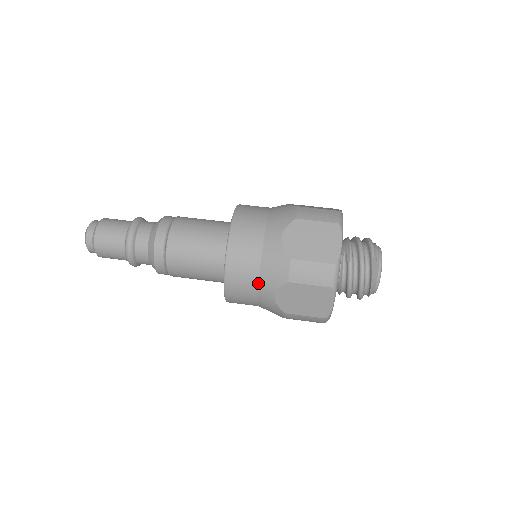
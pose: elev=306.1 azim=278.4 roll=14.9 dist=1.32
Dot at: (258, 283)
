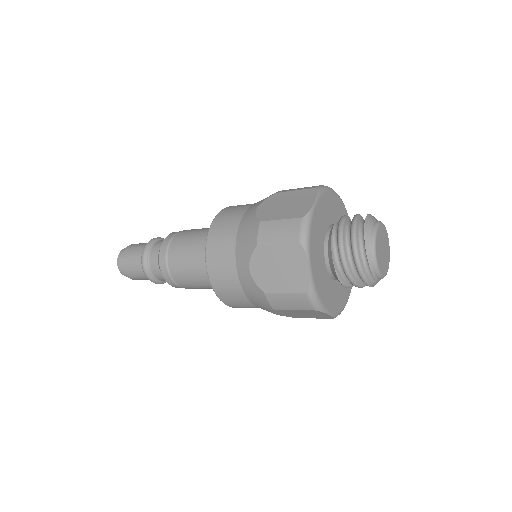
Dot at: (247, 209)
